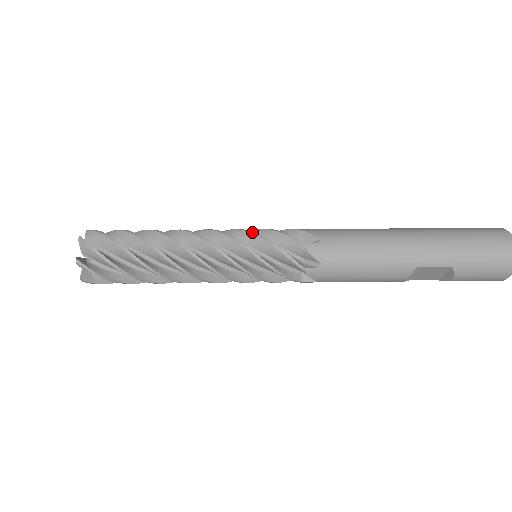
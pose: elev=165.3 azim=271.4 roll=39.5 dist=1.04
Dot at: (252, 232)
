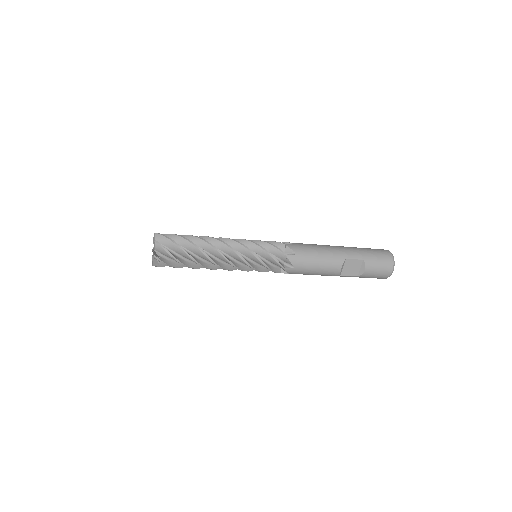
Dot at: (254, 240)
